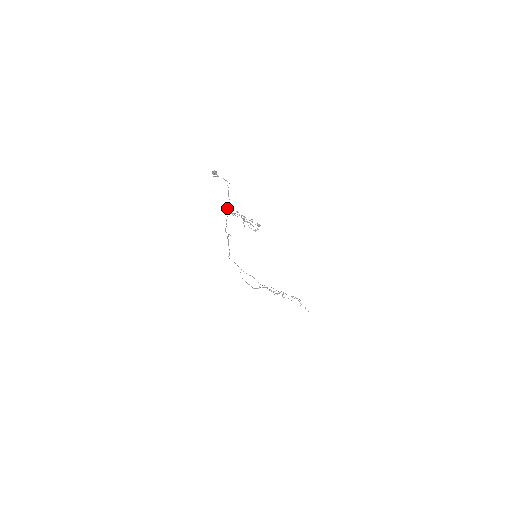
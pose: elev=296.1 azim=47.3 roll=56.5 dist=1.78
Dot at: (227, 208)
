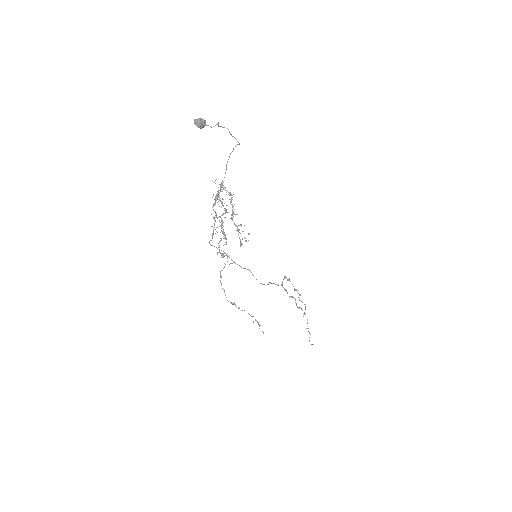
Dot at: (222, 180)
